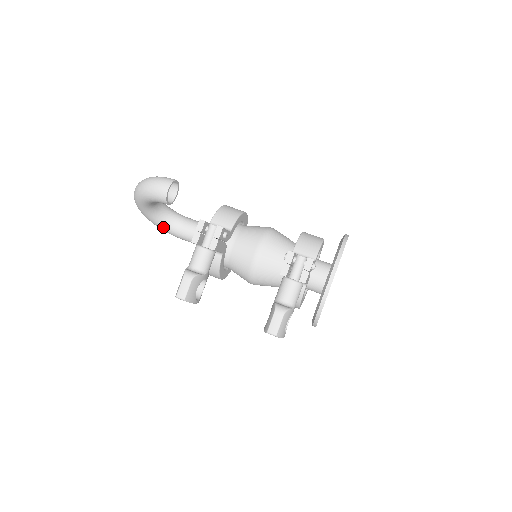
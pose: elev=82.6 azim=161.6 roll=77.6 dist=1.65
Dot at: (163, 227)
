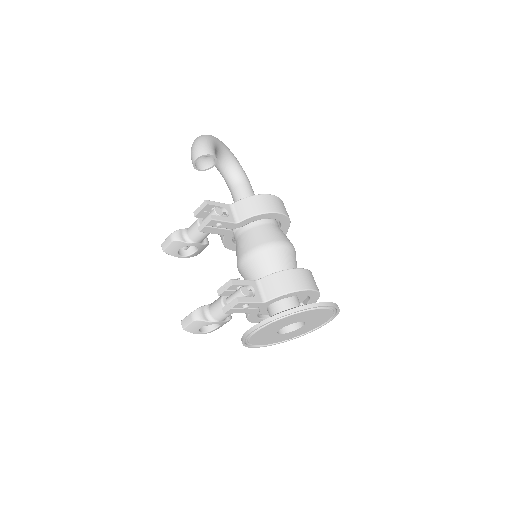
Dot at: (224, 178)
